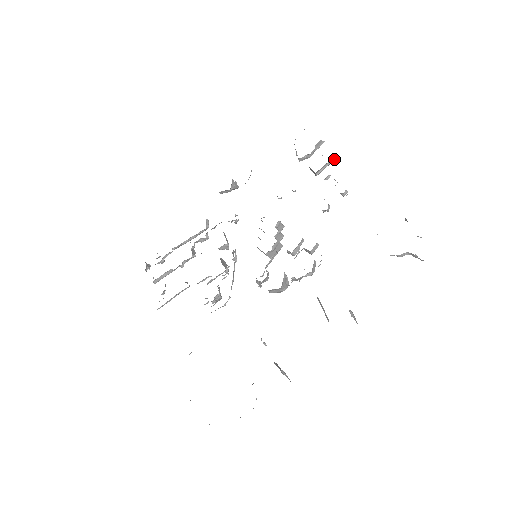
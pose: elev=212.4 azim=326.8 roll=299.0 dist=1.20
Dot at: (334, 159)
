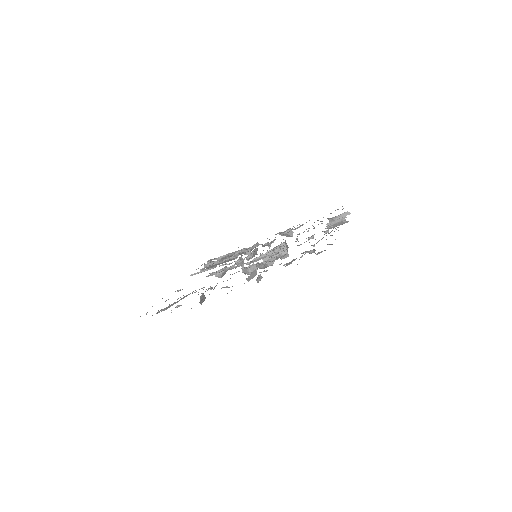
Dot at: (343, 219)
